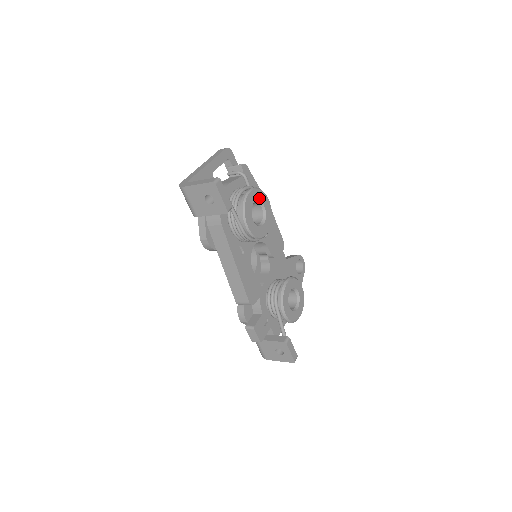
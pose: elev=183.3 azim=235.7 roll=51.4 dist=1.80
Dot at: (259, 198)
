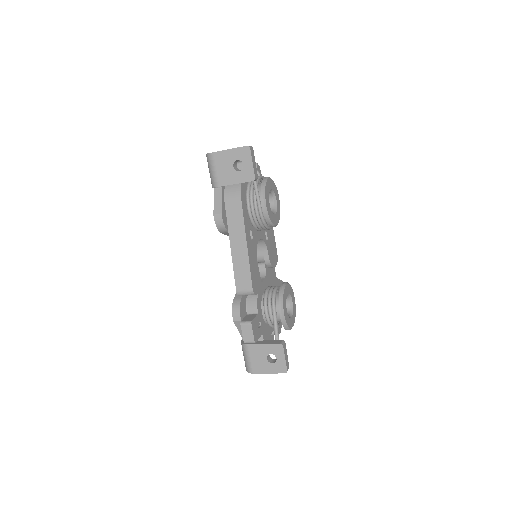
Dot at: (274, 190)
